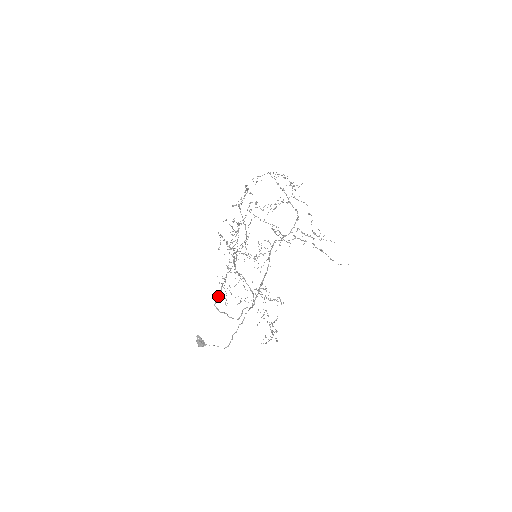
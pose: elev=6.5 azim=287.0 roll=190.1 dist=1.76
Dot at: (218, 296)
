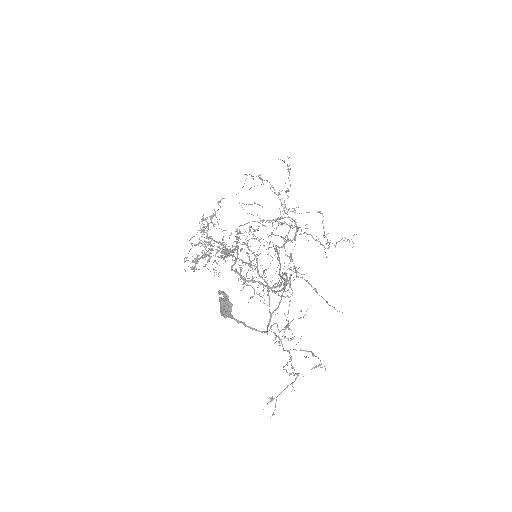
Dot at: (235, 258)
